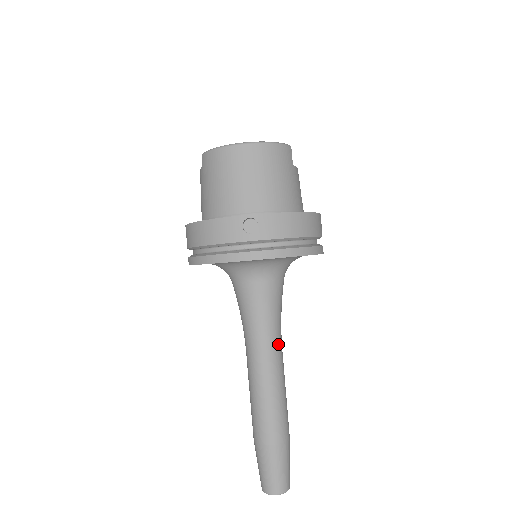
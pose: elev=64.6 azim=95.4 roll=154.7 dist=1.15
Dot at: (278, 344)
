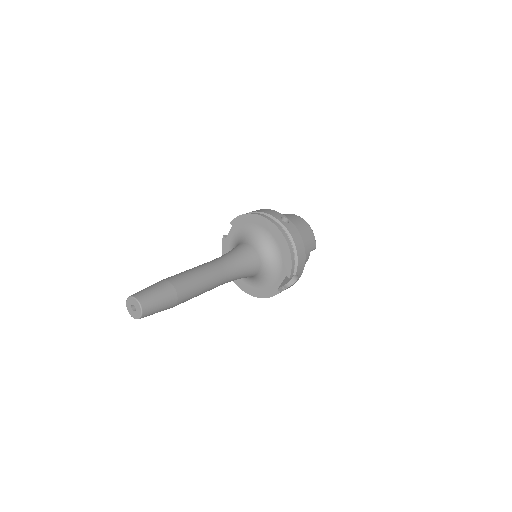
Dot at: (228, 274)
